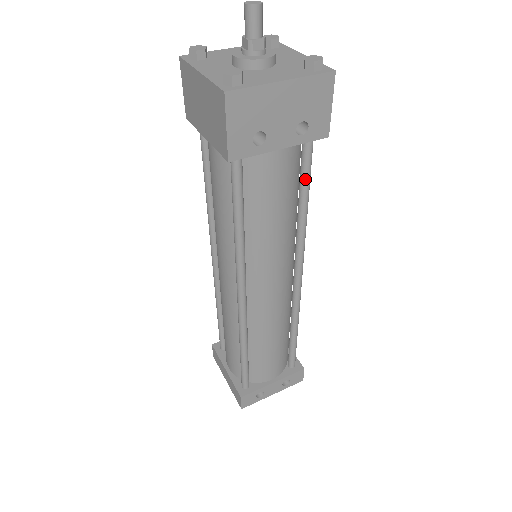
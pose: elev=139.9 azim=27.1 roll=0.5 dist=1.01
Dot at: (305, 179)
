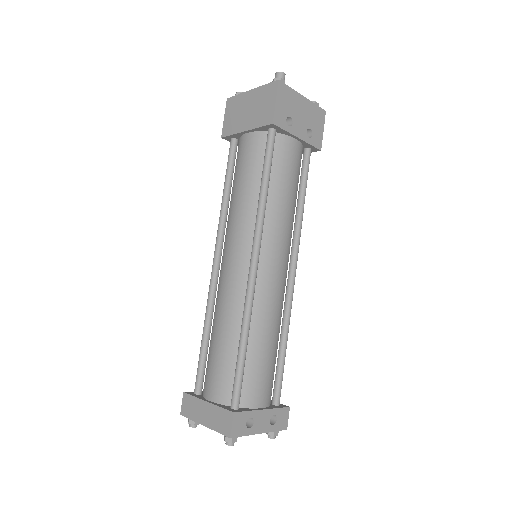
Dot at: (305, 178)
